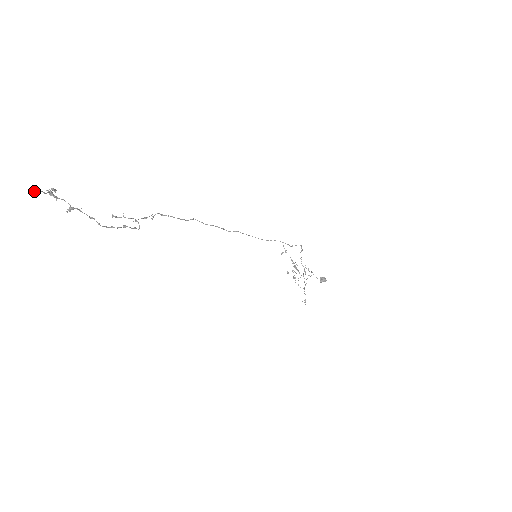
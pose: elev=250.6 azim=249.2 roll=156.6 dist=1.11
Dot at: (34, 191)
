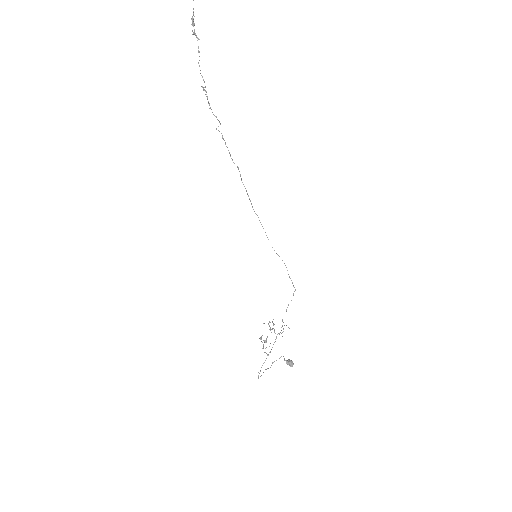
Dot at: out of frame
